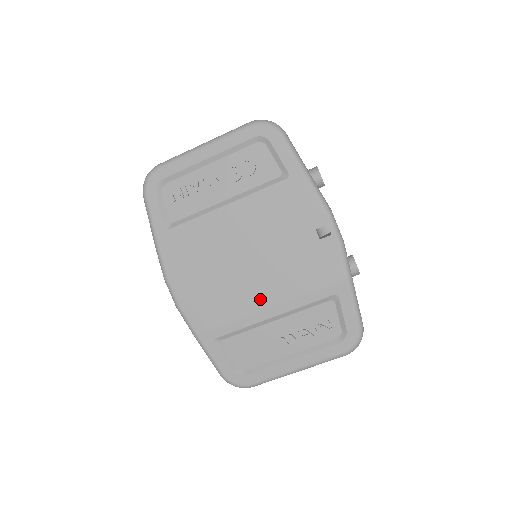
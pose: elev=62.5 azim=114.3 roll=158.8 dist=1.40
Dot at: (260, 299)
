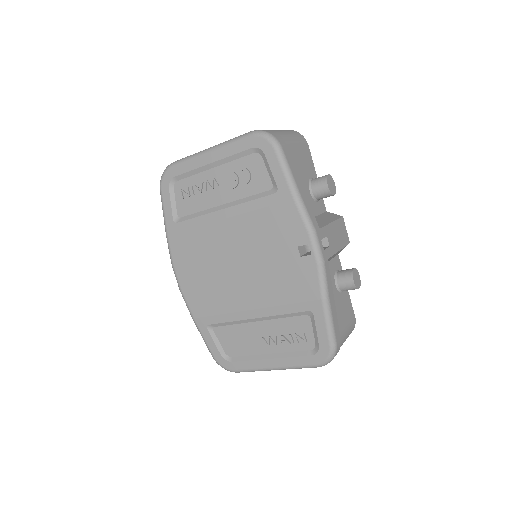
Dot at: (245, 300)
